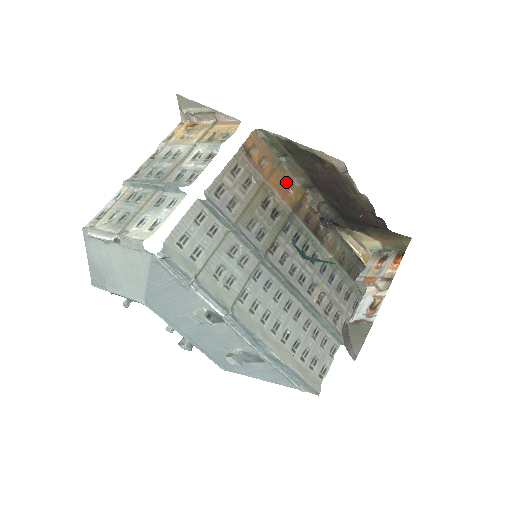
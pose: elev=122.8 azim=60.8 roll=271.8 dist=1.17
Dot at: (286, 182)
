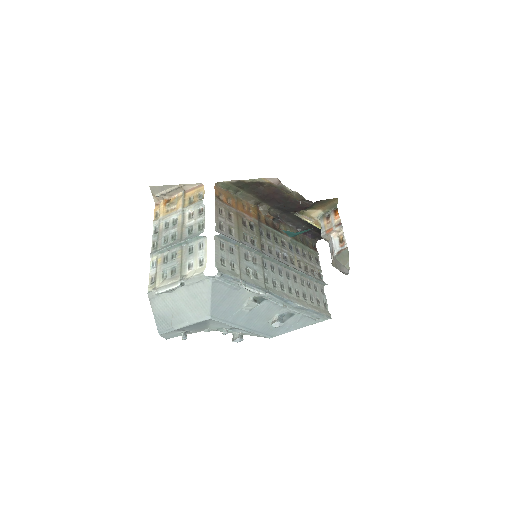
Dot at: (246, 207)
